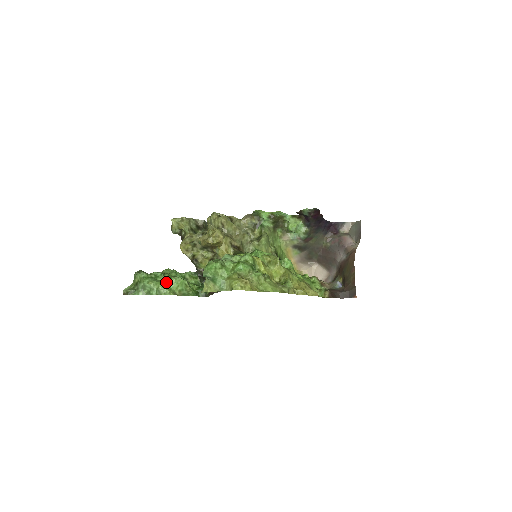
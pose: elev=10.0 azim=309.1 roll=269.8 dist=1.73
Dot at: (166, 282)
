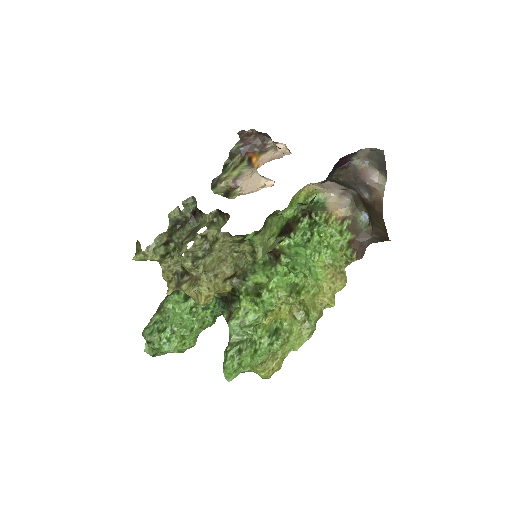
Dot at: (181, 341)
